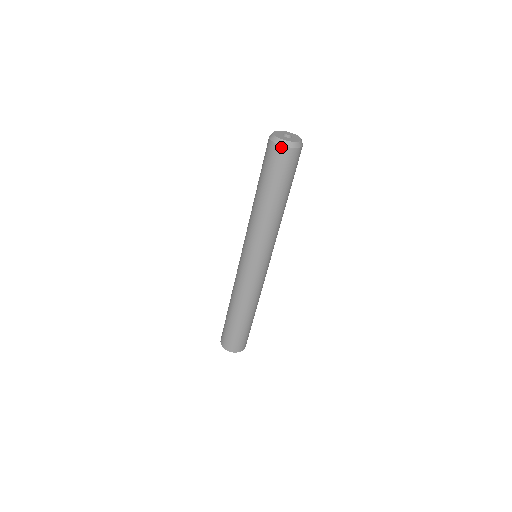
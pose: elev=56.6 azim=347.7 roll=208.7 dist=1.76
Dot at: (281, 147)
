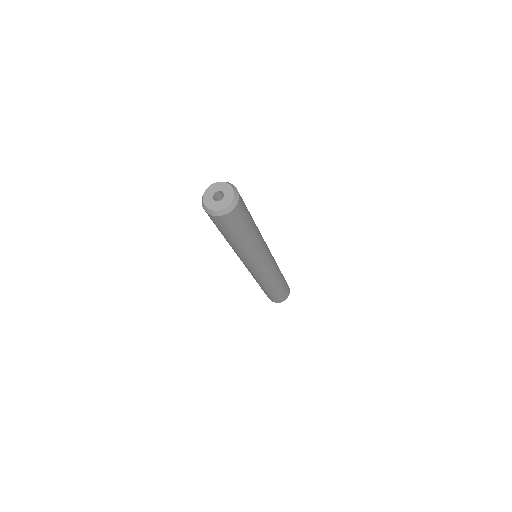
Dot at: (228, 214)
